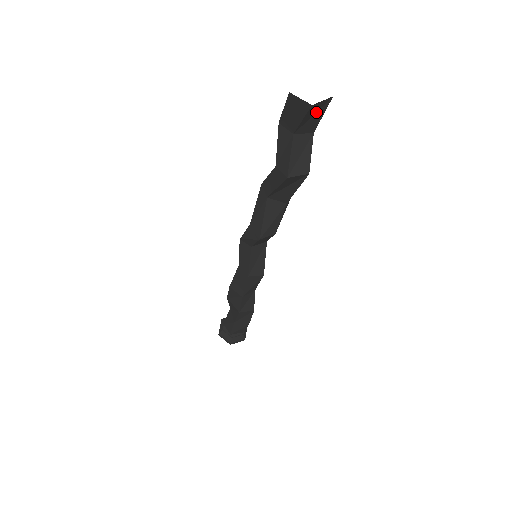
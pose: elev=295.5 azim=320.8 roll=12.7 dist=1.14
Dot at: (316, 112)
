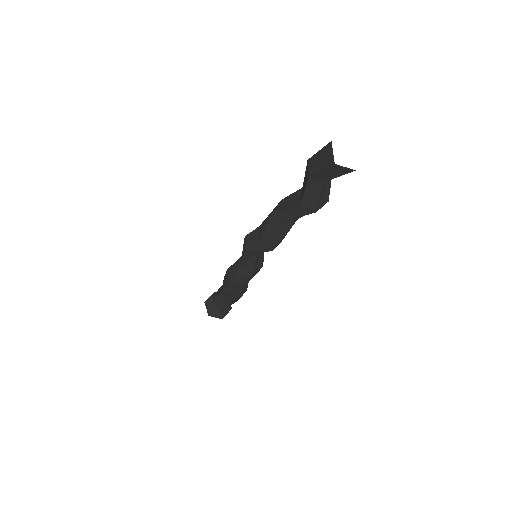
Dot at: occluded
